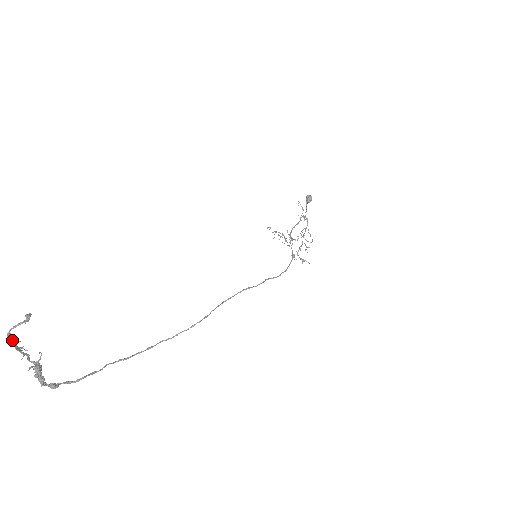
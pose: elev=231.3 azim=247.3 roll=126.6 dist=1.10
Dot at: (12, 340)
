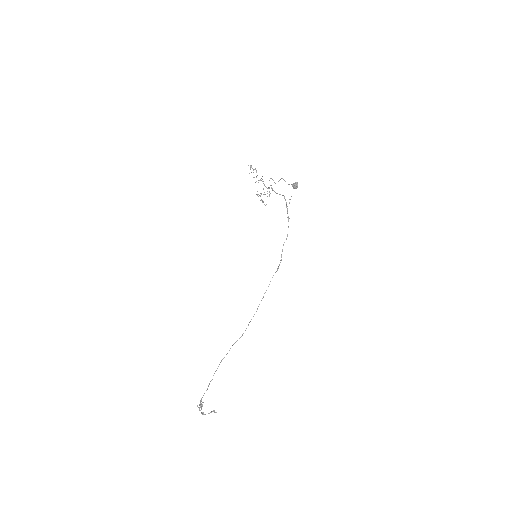
Dot at: (204, 414)
